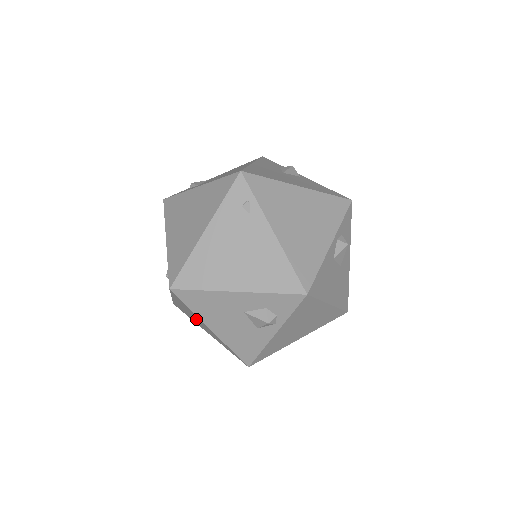
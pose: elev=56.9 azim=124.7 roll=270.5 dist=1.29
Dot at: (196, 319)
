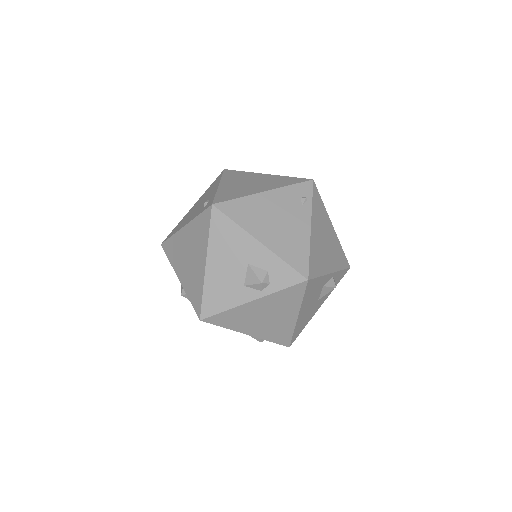
Dot at: (191, 253)
